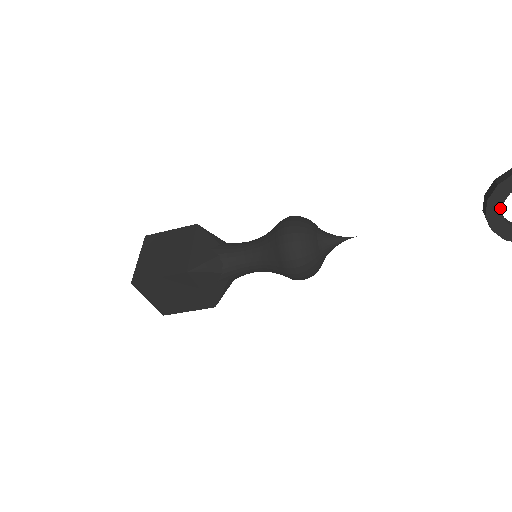
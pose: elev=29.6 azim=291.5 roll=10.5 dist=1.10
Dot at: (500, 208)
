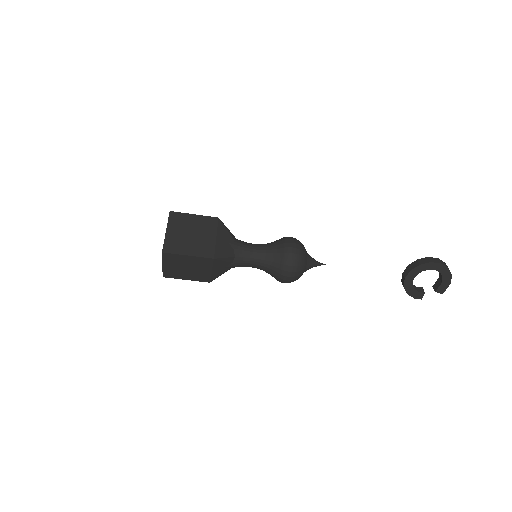
Dot at: (414, 277)
